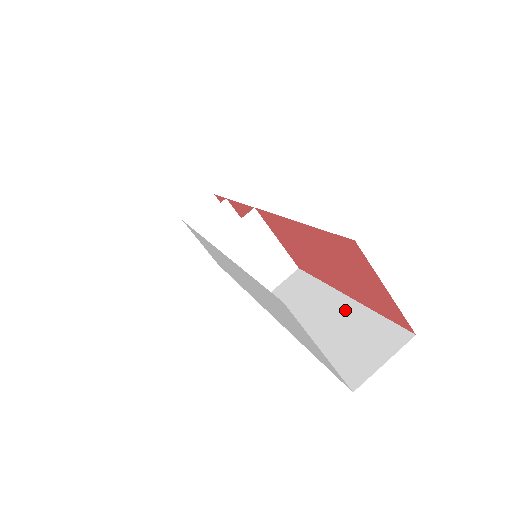
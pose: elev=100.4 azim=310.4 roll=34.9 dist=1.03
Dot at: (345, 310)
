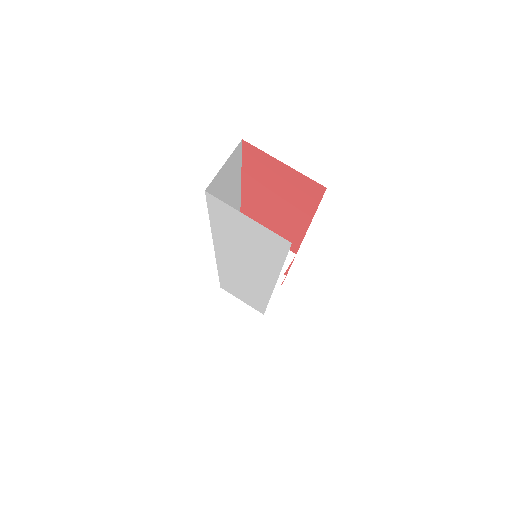
Dot at: occluded
